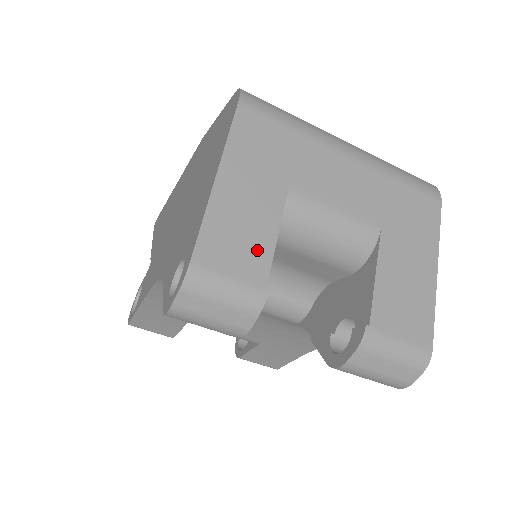
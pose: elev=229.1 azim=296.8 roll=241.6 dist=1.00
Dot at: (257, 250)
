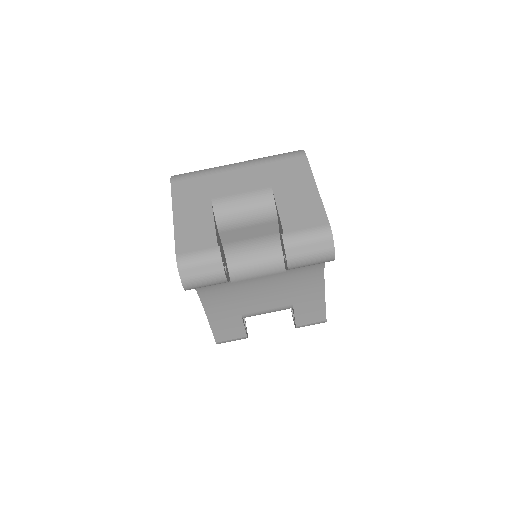
Dot at: (206, 234)
